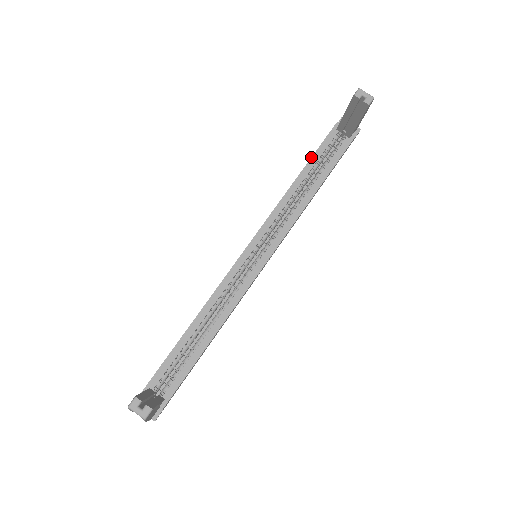
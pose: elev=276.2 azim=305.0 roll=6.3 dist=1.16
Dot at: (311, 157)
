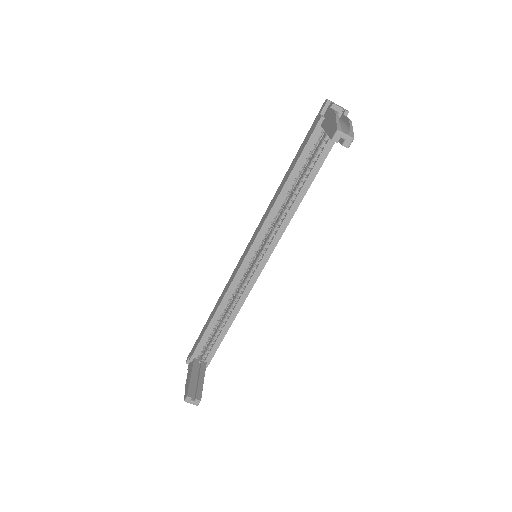
Dot at: (296, 162)
